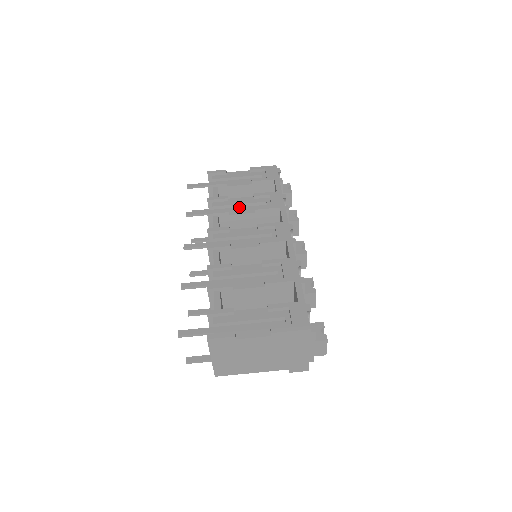
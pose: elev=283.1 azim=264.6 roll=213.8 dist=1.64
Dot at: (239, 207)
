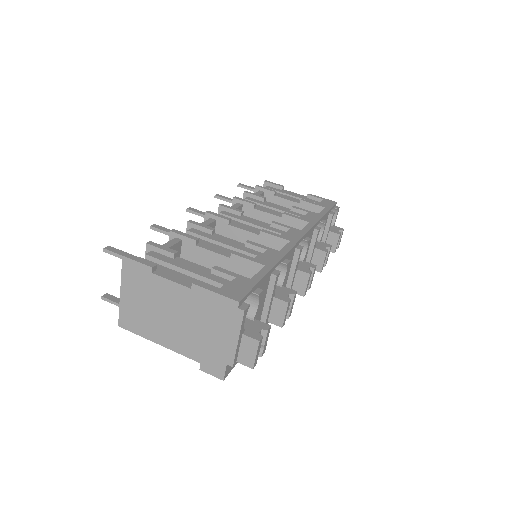
Dot at: occluded
